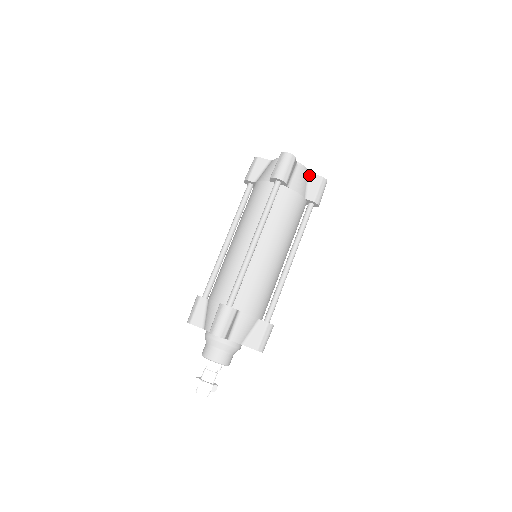
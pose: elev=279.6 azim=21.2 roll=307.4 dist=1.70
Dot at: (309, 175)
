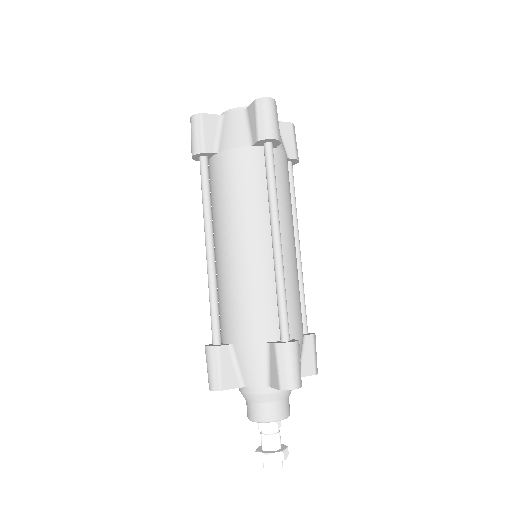
Dot at: (246, 112)
